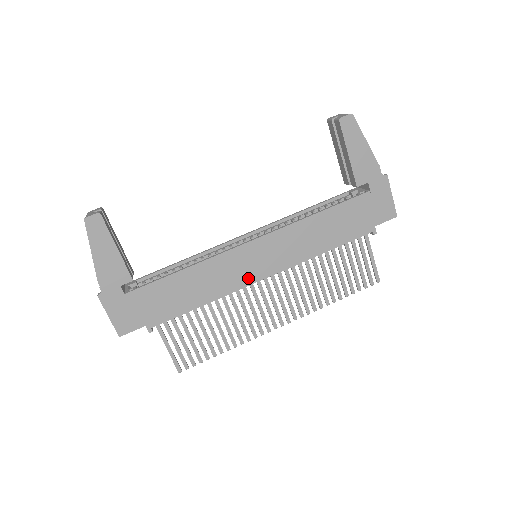
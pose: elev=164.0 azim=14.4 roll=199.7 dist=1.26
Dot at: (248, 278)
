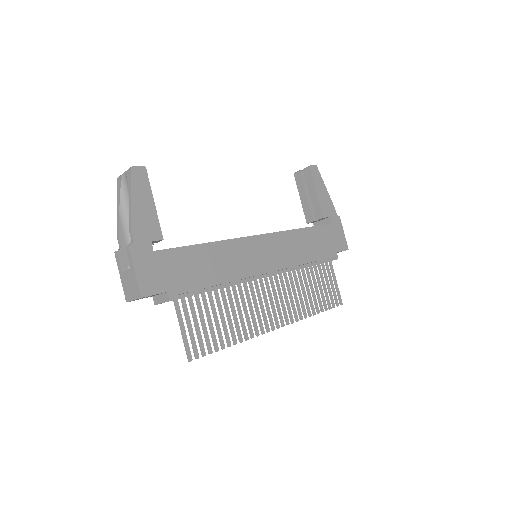
Dot at: (255, 268)
